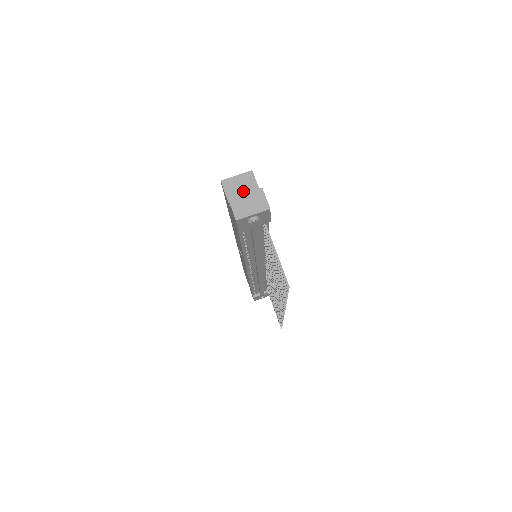
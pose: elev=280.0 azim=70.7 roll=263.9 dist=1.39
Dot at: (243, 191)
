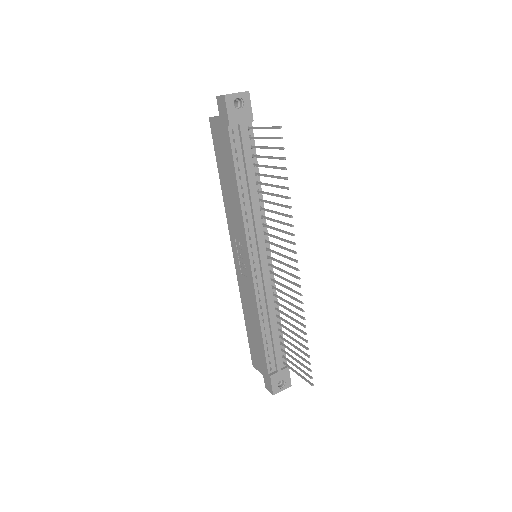
Dot at: occluded
